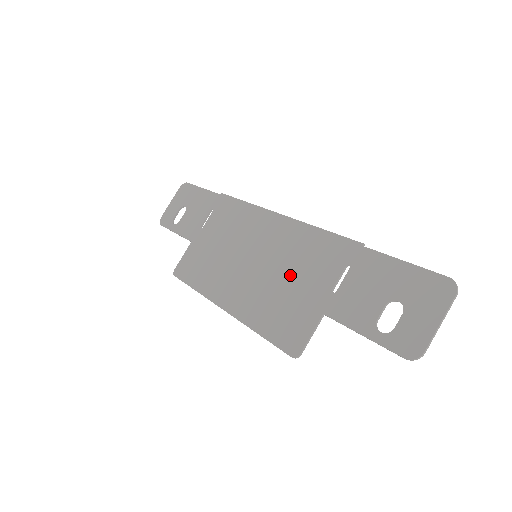
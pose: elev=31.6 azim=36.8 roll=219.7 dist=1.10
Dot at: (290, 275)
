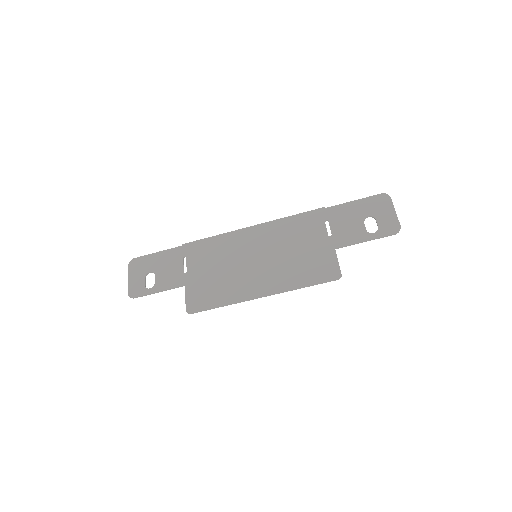
Dot at: (294, 247)
